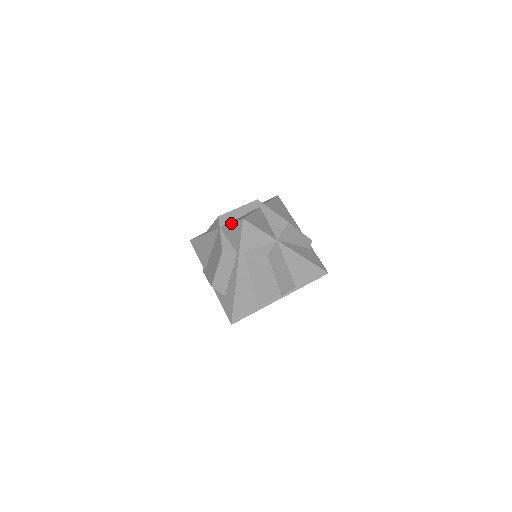
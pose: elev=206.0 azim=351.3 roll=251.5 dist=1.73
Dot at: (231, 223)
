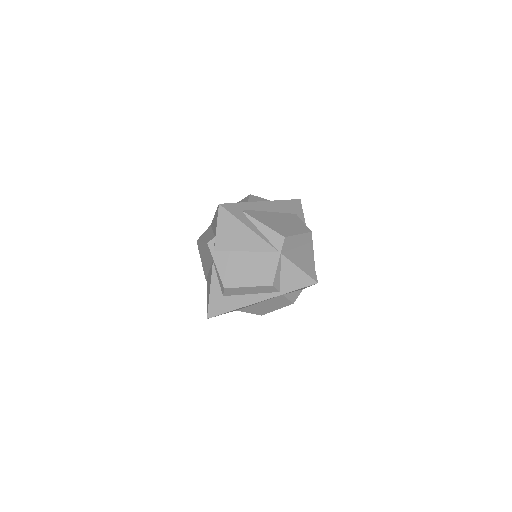
Dot at: (300, 269)
